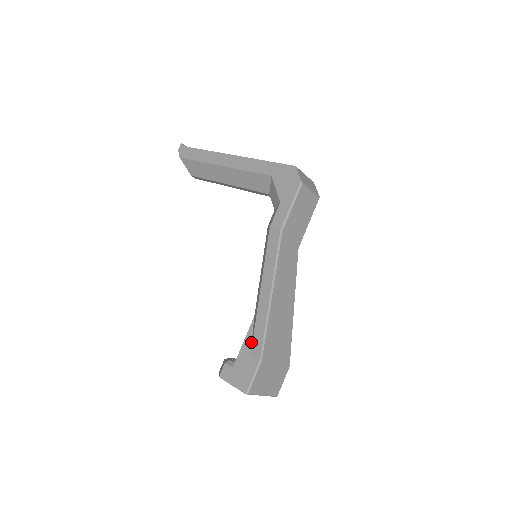
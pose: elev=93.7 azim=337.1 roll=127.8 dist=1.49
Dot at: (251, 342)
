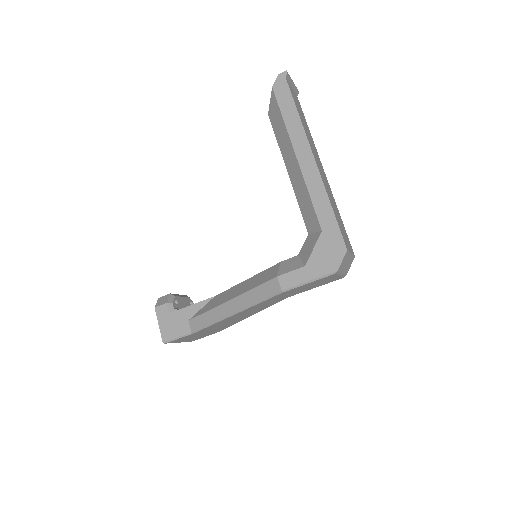
Dot at: (196, 312)
